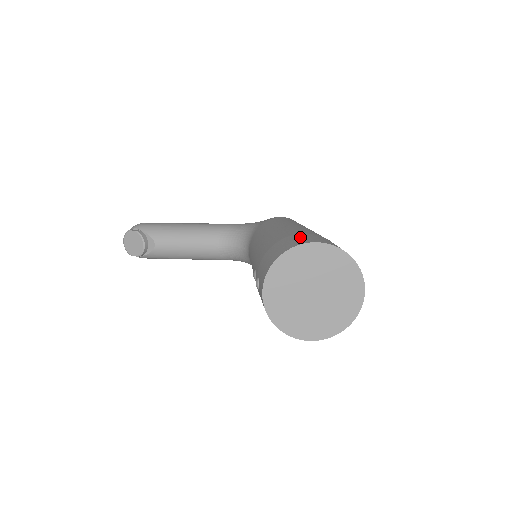
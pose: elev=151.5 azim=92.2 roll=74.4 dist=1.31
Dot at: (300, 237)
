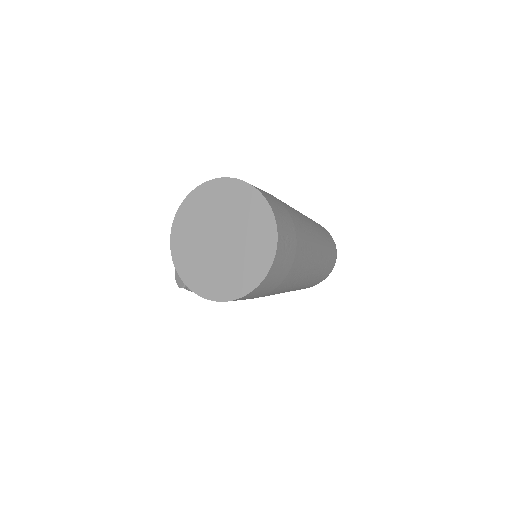
Dot at: occluded
